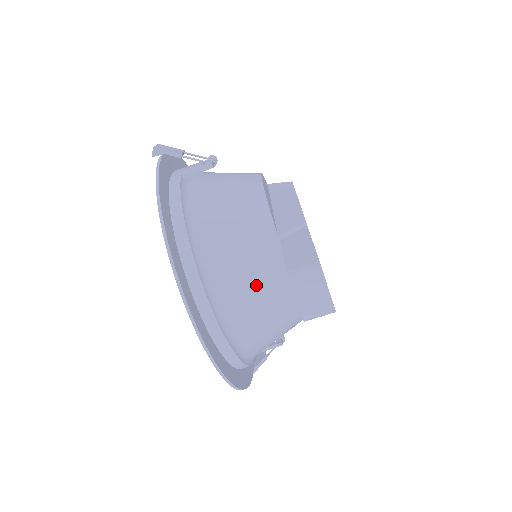
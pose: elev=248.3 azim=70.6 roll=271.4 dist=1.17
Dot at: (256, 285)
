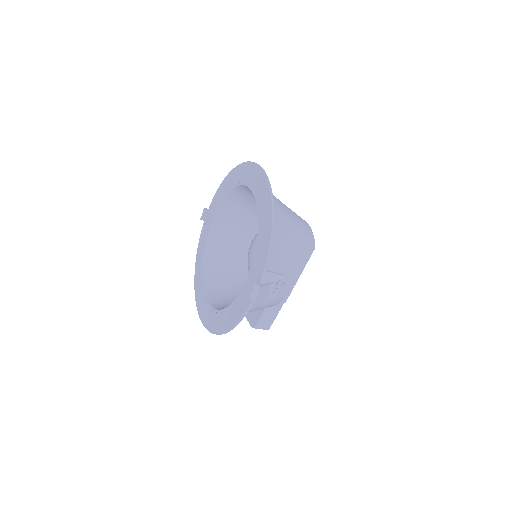
Dot at: occluded
